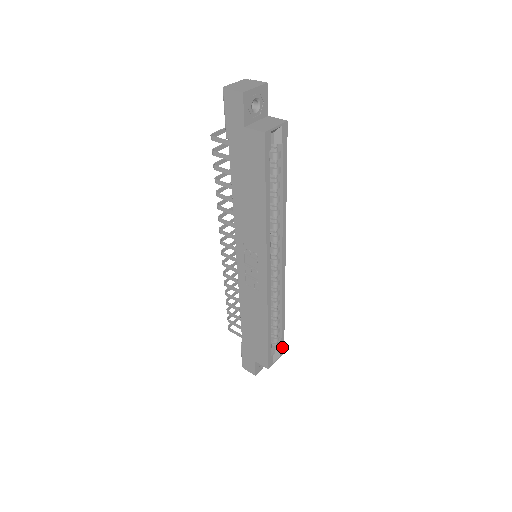
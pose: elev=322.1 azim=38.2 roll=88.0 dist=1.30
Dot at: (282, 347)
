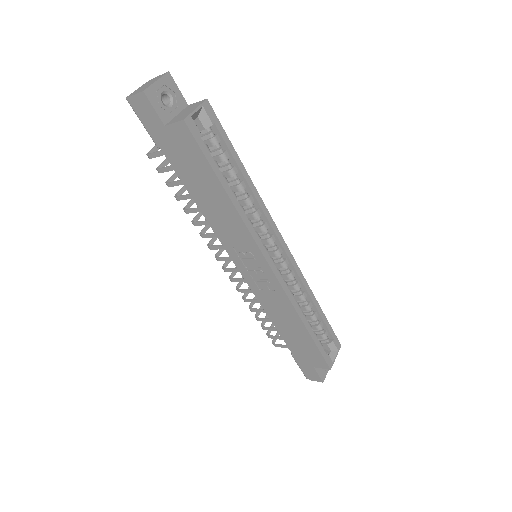
Dot at: (335, 340)
